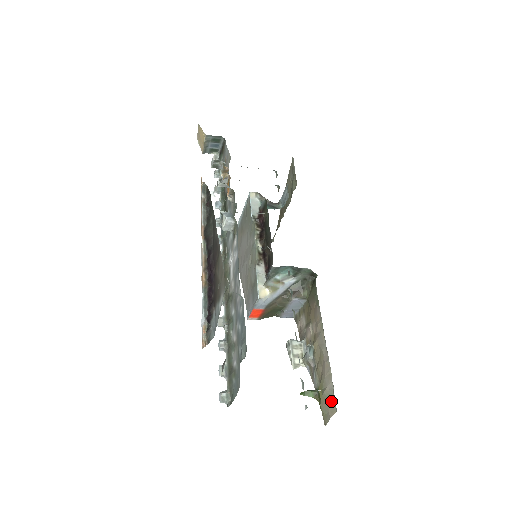
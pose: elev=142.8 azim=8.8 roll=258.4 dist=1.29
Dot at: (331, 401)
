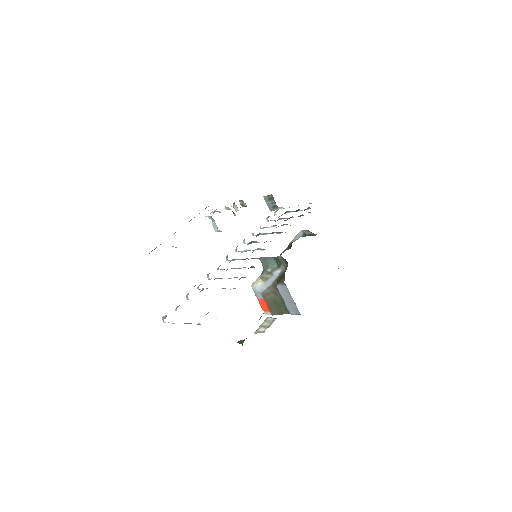
Dot at: occluded
